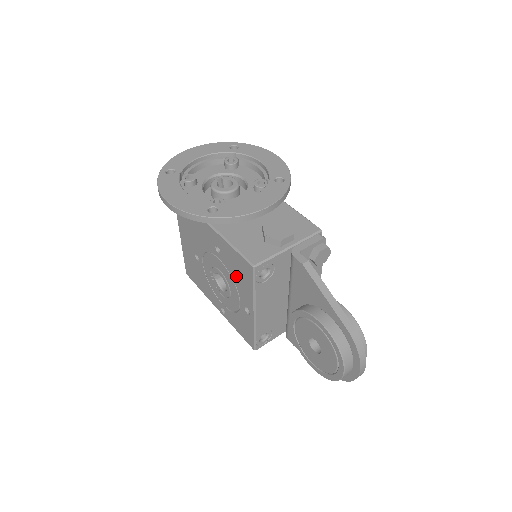
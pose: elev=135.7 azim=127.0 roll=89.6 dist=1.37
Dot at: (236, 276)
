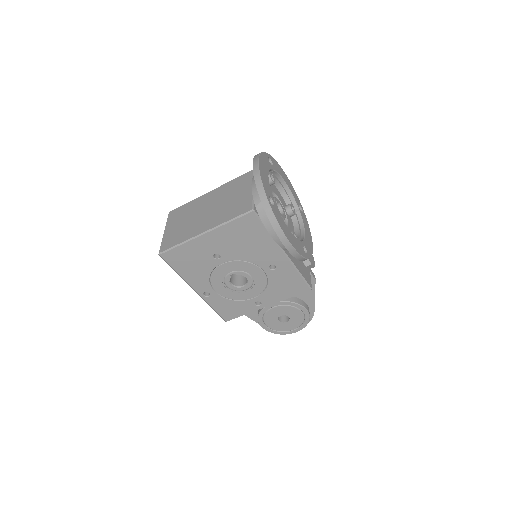
Dot at: (276, 286)
